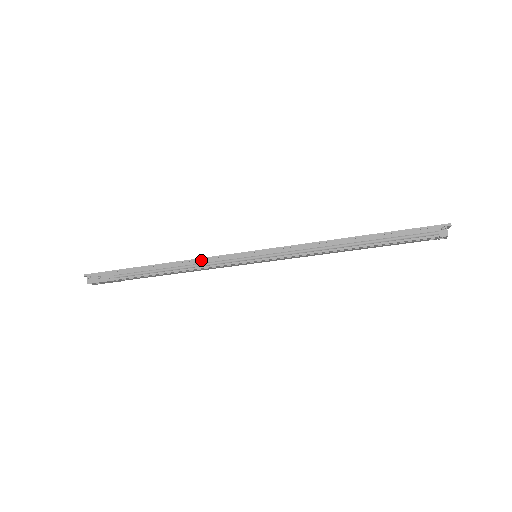
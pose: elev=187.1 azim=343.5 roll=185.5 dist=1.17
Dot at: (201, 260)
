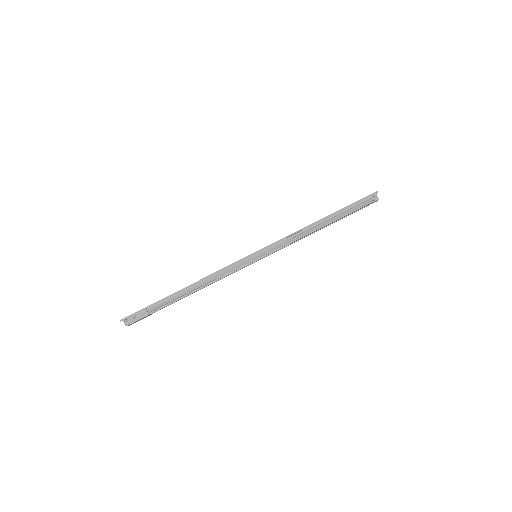
Dot at: (216, 273)
